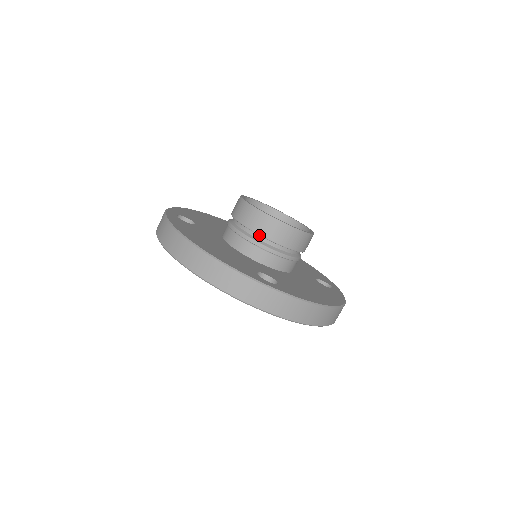
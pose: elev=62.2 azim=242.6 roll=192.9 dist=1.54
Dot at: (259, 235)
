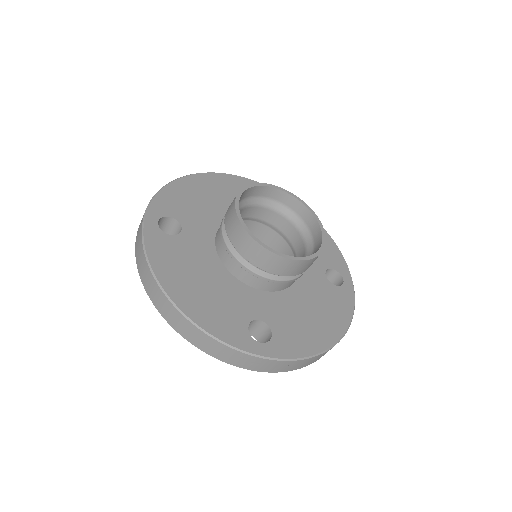
Dot at: (255, 263)
